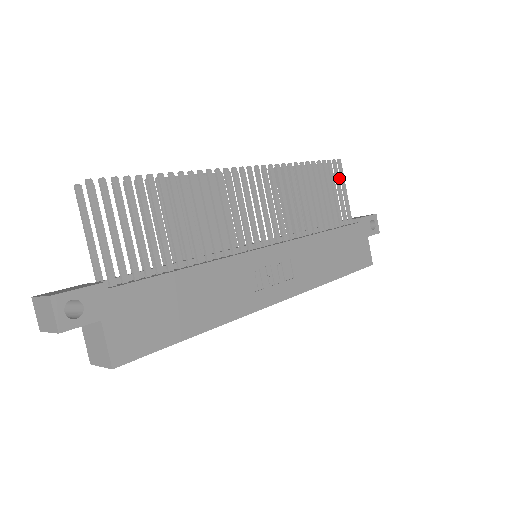
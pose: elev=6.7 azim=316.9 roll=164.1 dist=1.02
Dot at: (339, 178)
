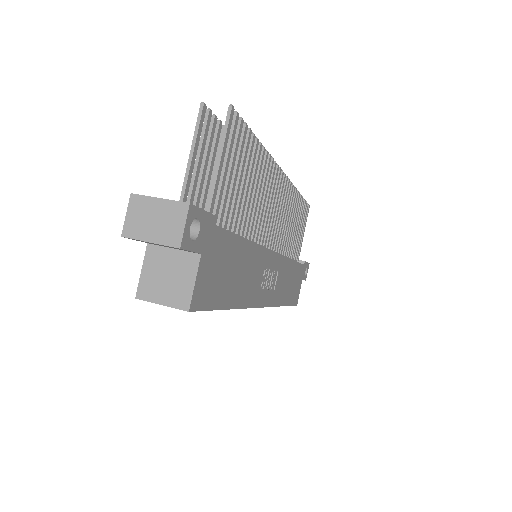
Dot at: (305, 220)
